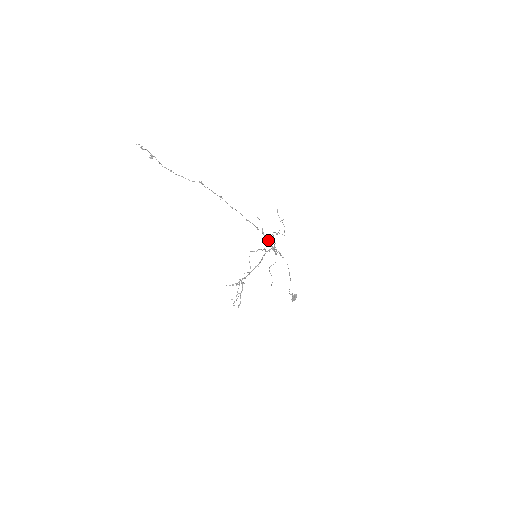
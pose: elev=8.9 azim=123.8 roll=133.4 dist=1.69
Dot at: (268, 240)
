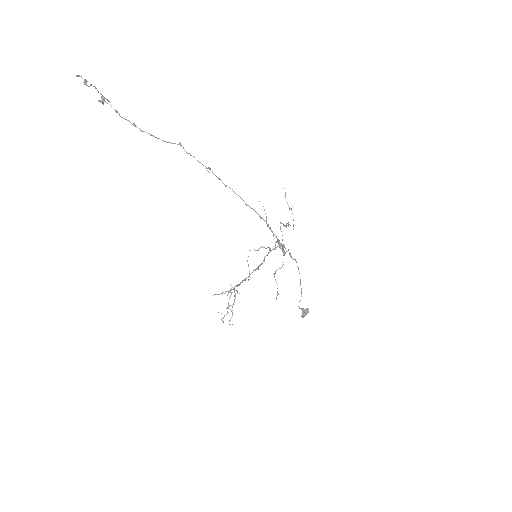
Dot at: (274, 234)
